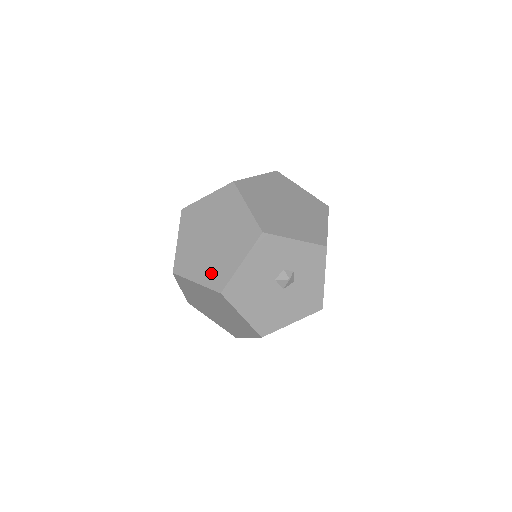
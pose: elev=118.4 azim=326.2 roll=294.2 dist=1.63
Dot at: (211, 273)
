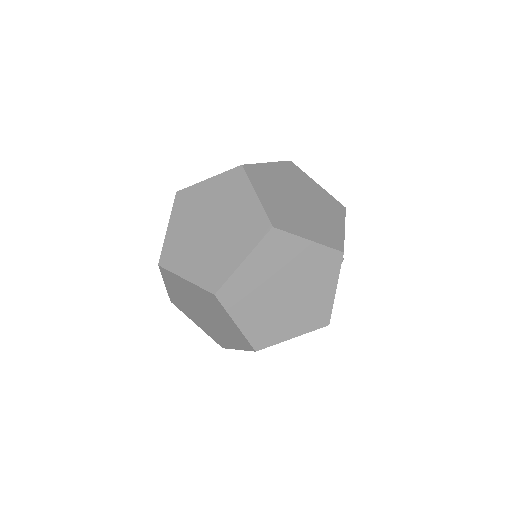
Dot at: (307, 319)
